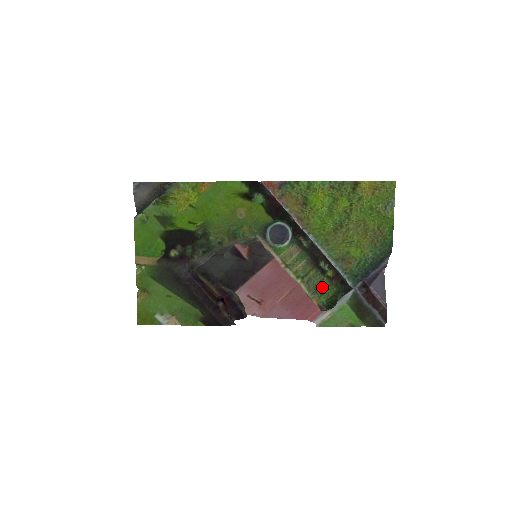
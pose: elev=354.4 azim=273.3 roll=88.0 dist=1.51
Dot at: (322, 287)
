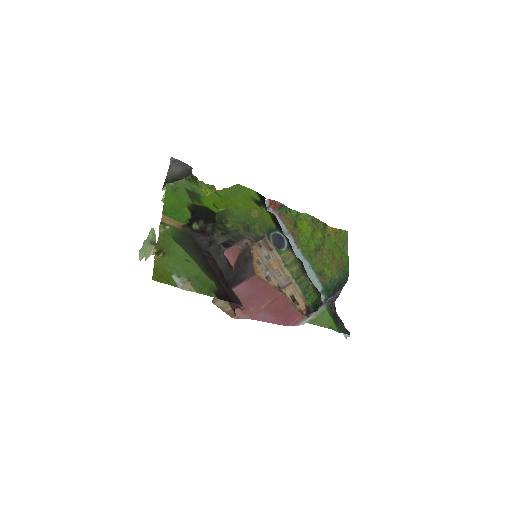
Dot at: (308, 292)
